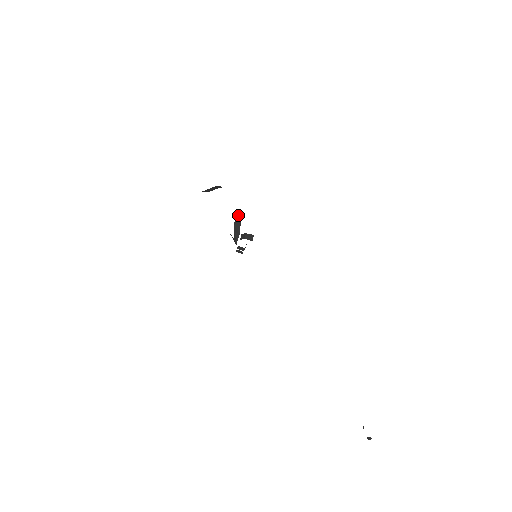
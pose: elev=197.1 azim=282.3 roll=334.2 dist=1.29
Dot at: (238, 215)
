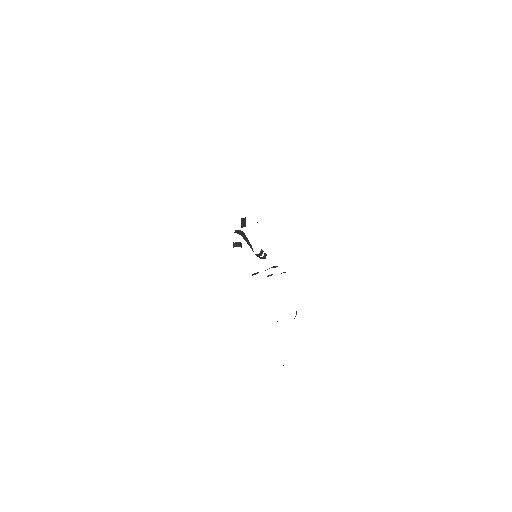
Dot at: (240, 232)
